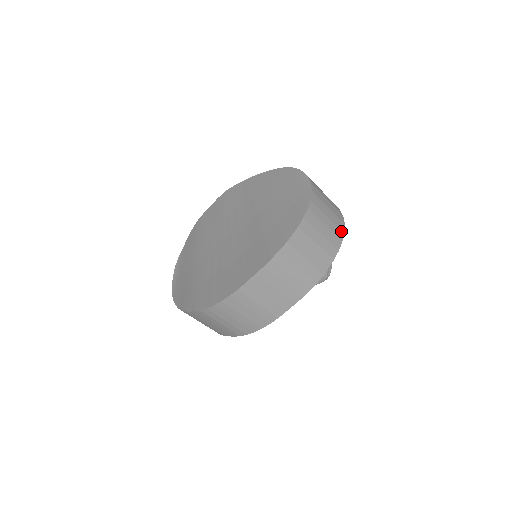
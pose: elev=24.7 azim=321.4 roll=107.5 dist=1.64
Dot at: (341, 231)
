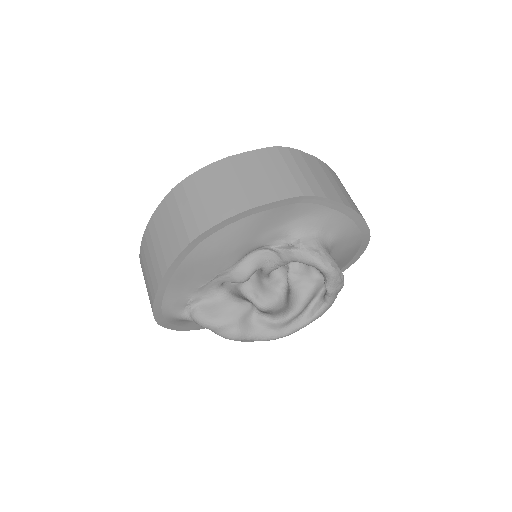
Dot at: (362, 216)
